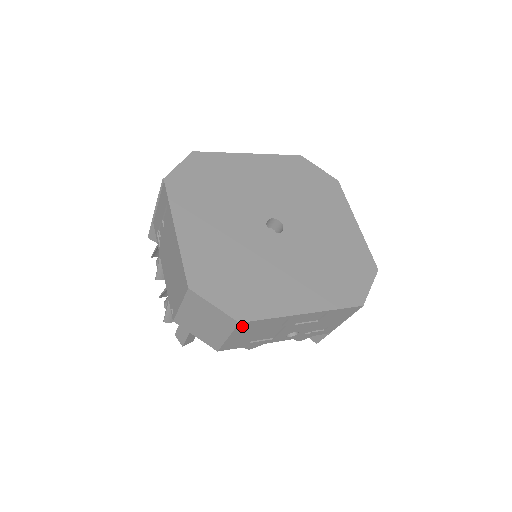
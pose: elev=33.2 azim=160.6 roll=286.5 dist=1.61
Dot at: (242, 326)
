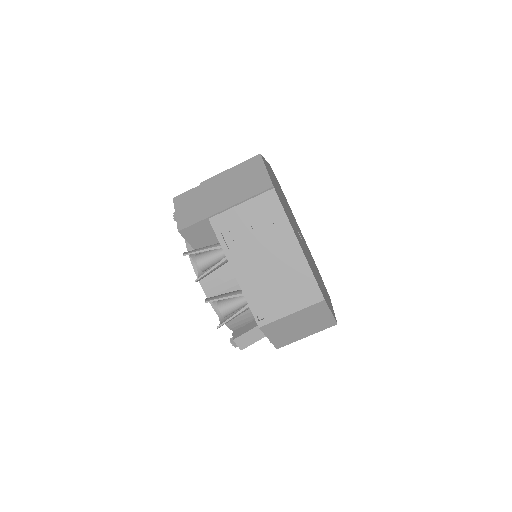
Dot at: occluded
